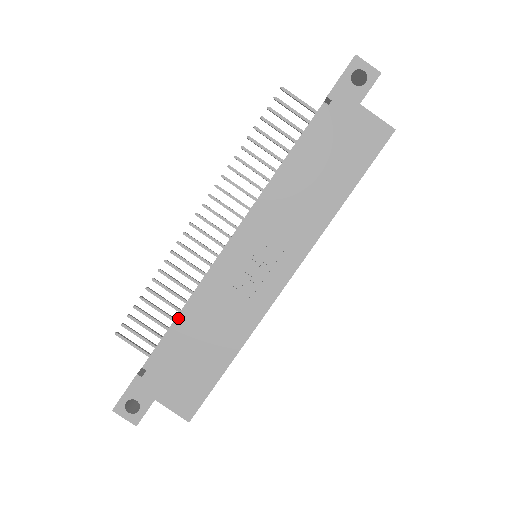
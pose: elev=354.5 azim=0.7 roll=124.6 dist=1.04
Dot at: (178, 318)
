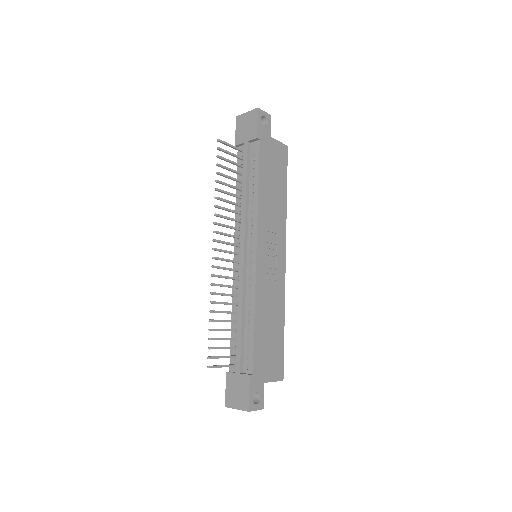
Dot at: (243, 324)
